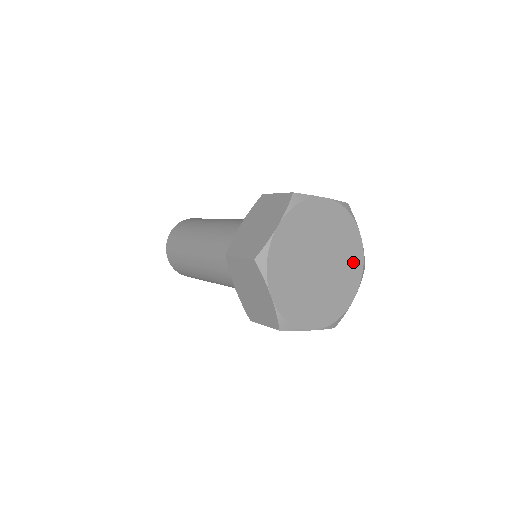
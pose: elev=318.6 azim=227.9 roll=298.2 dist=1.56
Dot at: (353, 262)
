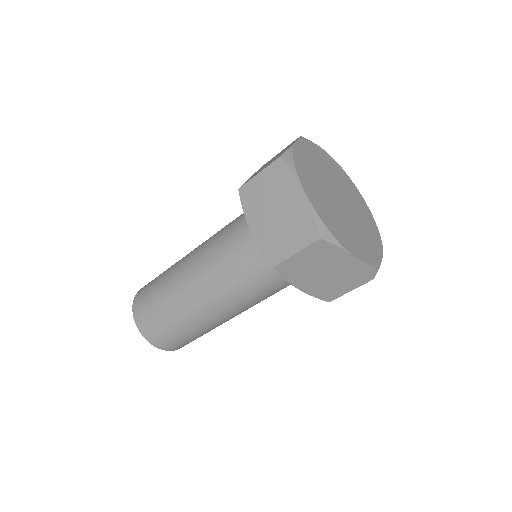
Dot at: (369, 223)
